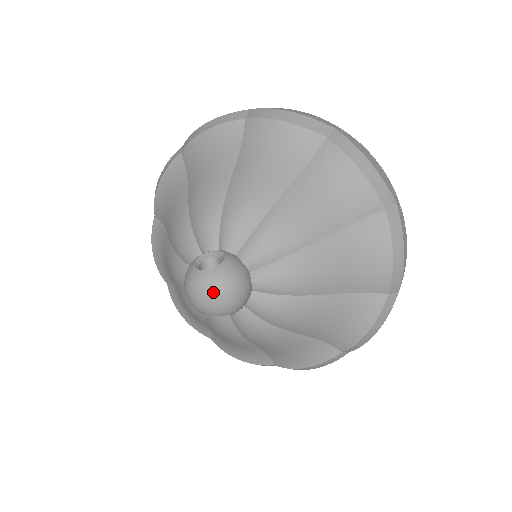
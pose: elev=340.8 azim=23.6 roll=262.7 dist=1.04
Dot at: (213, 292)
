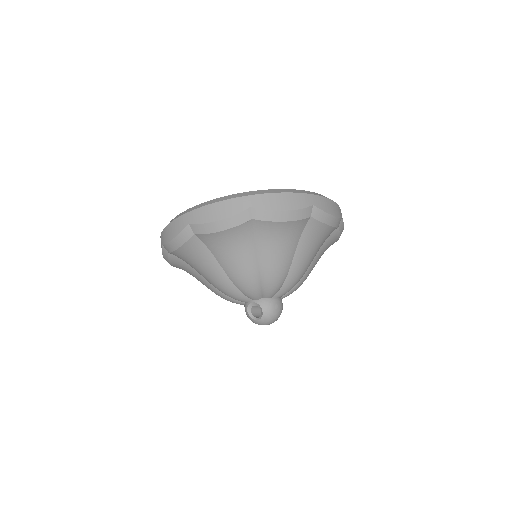
Dot at: (271, 322)
